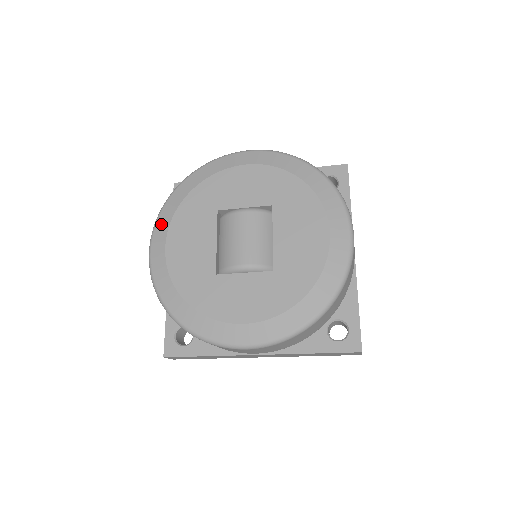
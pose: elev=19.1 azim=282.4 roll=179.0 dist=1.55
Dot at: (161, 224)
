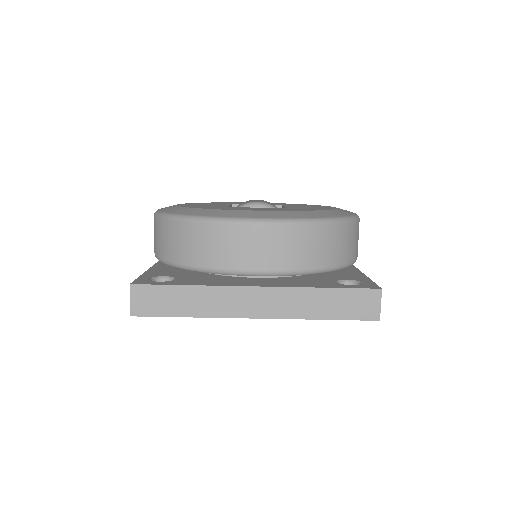
Dot at: occluded
